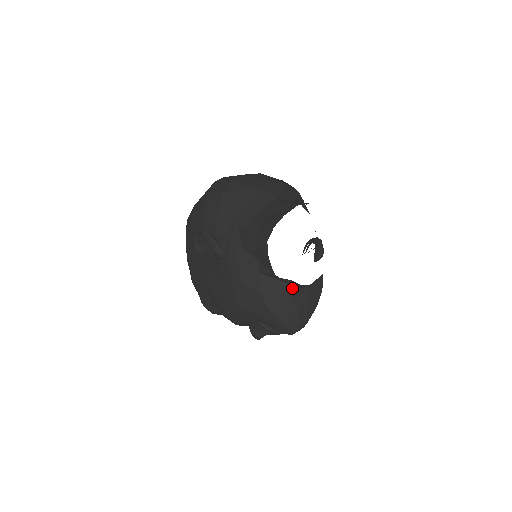
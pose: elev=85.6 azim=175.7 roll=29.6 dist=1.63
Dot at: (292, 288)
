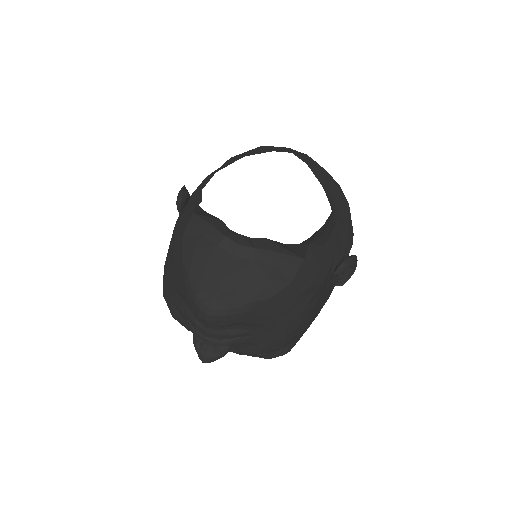
Dot at: (224, 240)
